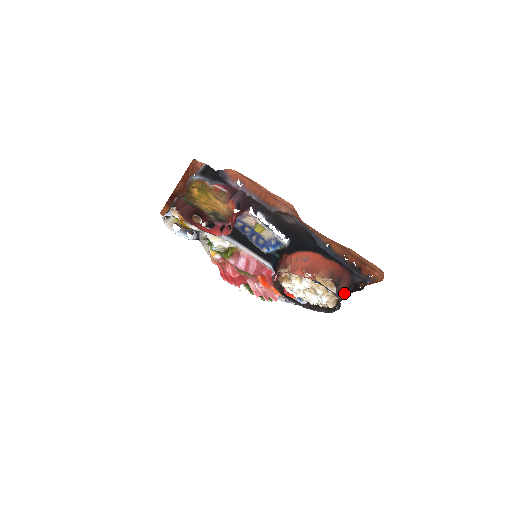
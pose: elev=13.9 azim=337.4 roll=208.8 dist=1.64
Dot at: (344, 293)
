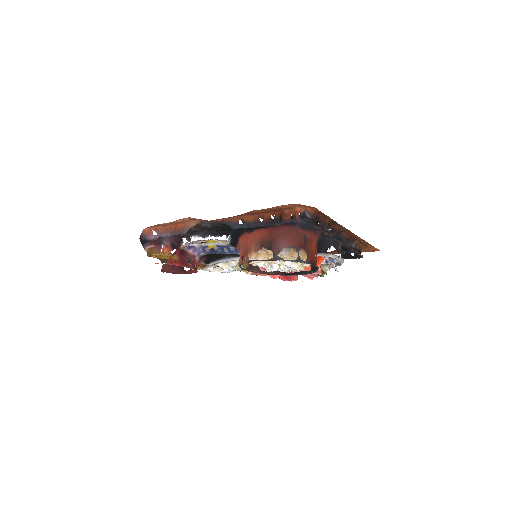
Dot at: (298, 246)
